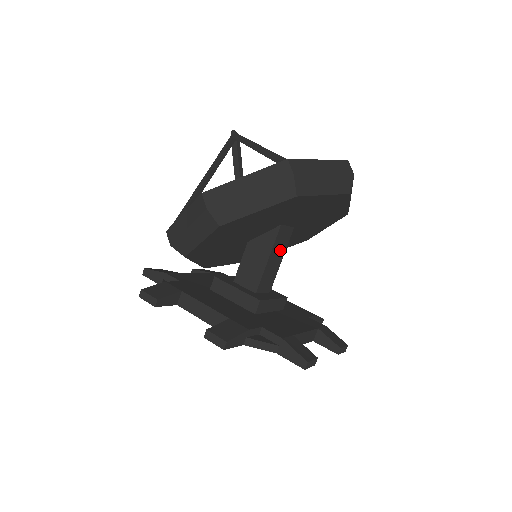
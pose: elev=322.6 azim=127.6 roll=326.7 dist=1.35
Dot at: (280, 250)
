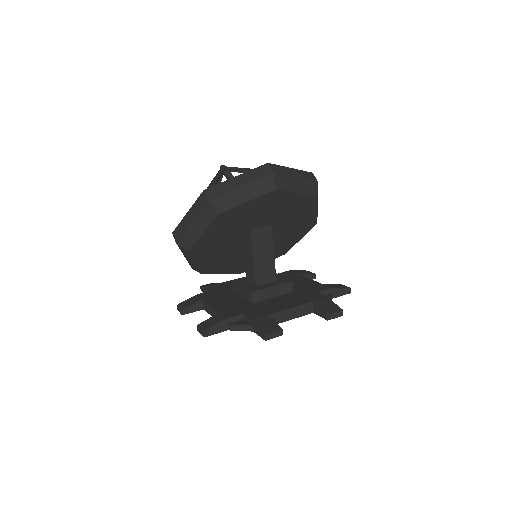
Dot at: (265, 247)
